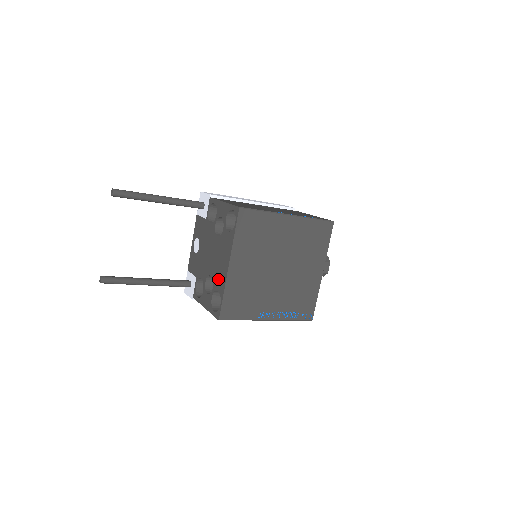
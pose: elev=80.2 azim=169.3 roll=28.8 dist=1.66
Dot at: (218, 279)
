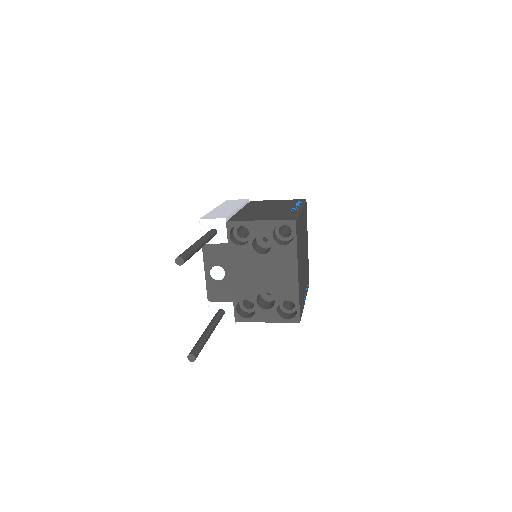
Dot at: (283, 290)
